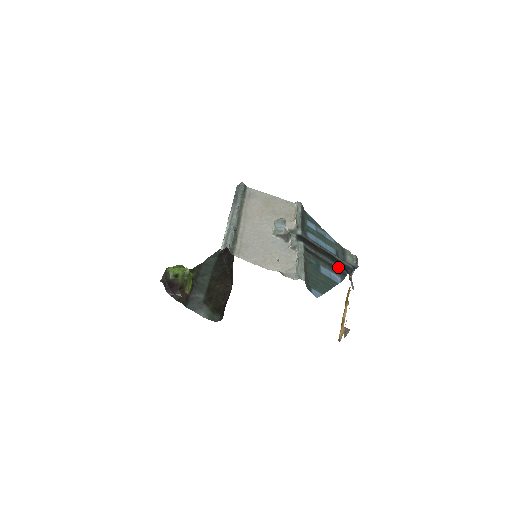
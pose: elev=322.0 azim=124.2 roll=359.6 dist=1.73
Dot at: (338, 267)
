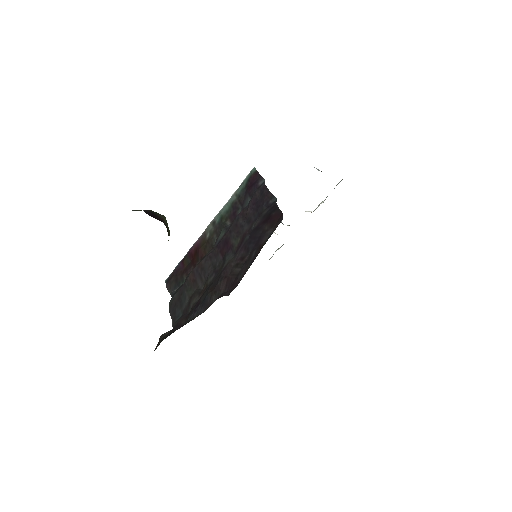
Dot at: occluded
